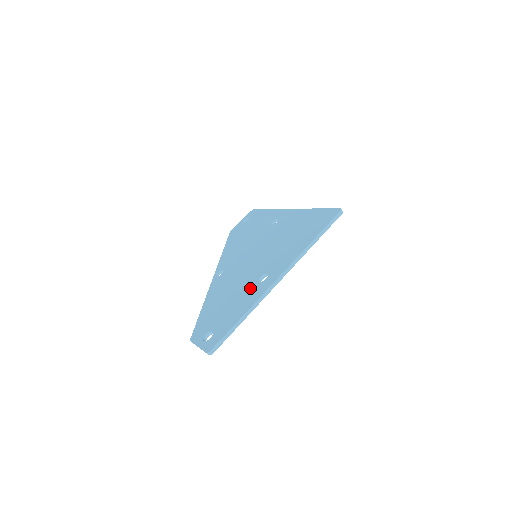
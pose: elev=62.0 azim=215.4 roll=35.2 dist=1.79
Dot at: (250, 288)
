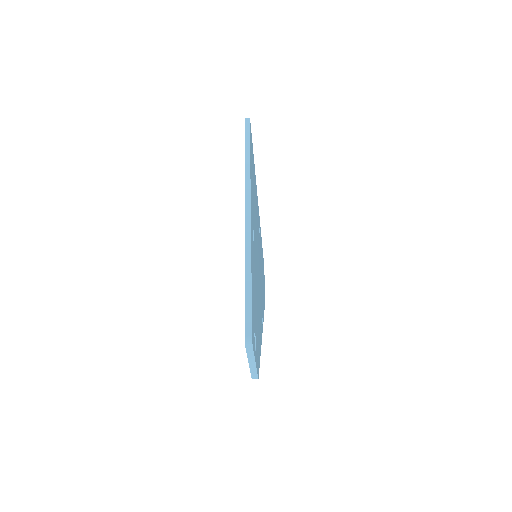
Dot at: occluded
